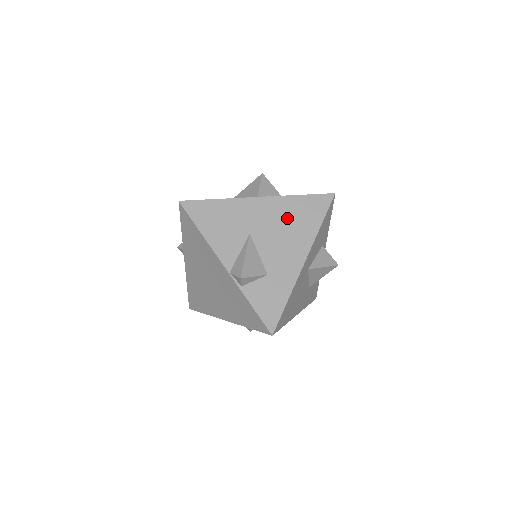
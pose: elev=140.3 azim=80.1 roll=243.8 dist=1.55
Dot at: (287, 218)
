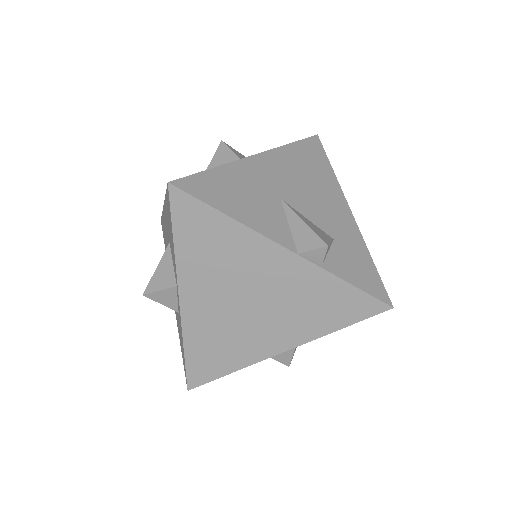
Dot at: (300, 170)
